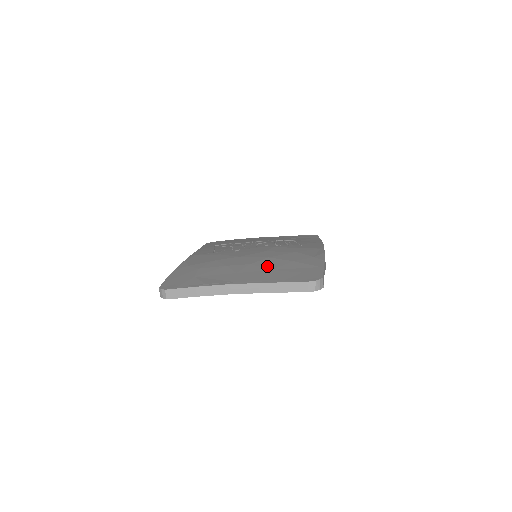
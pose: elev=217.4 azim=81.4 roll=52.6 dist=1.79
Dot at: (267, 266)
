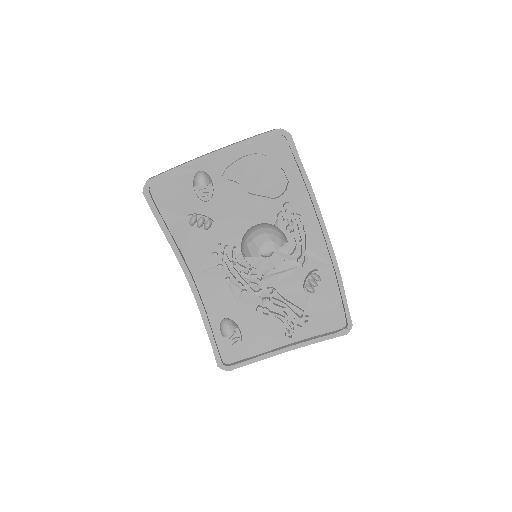
Dot at: (250, 183)
